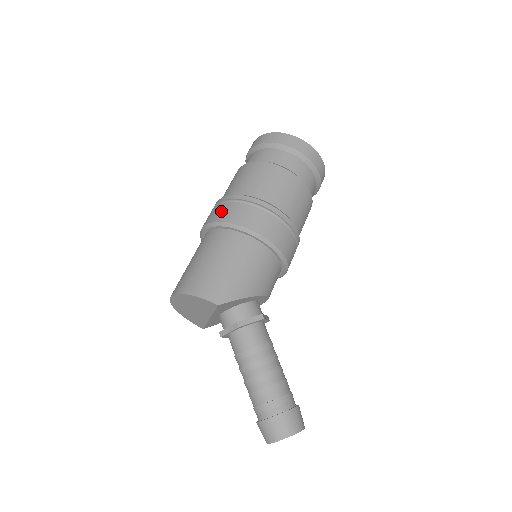
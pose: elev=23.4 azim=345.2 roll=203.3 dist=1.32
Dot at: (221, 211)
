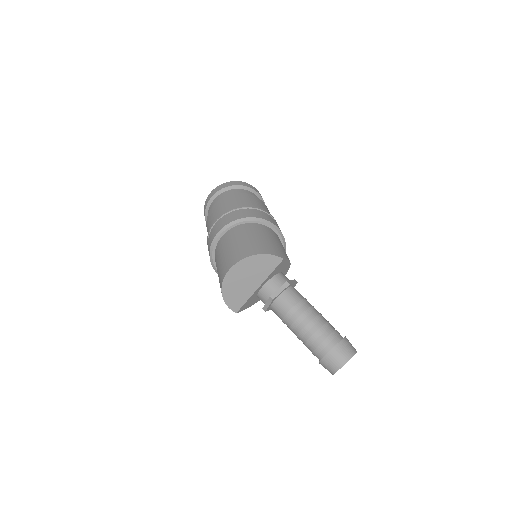
Dot at: (238, 214)
